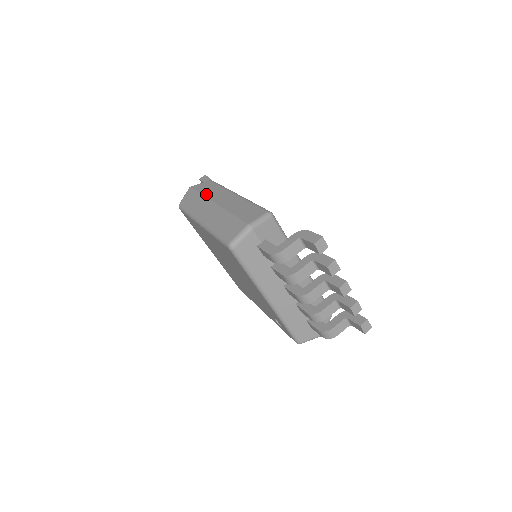
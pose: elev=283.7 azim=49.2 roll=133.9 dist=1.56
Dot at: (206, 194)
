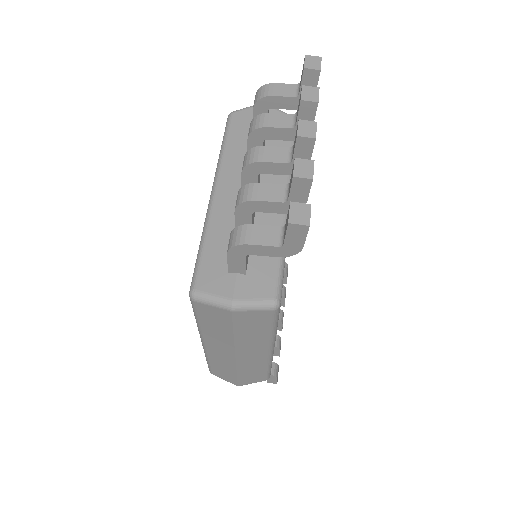
Dot at: occluded
